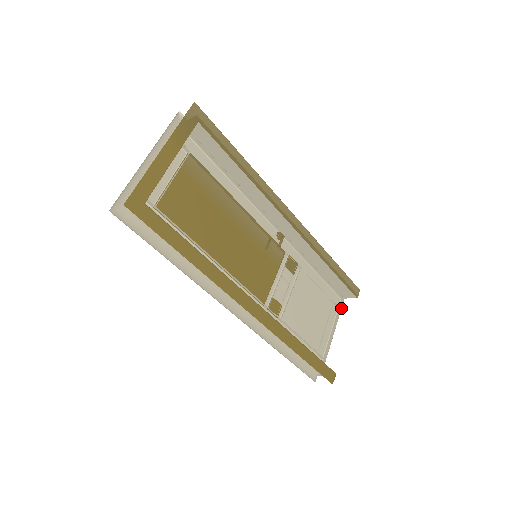
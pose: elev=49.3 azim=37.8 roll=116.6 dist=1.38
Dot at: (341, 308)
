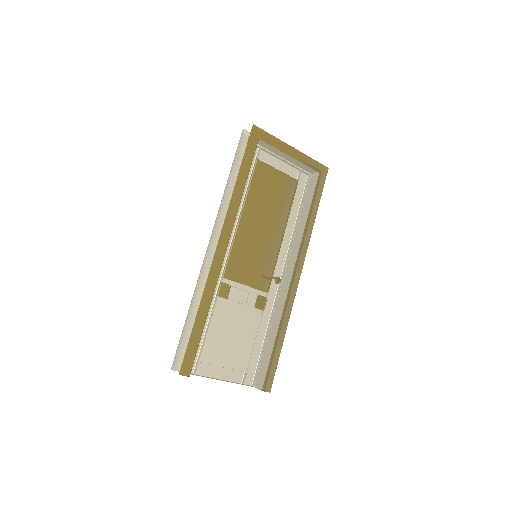
Dot at: occluded
